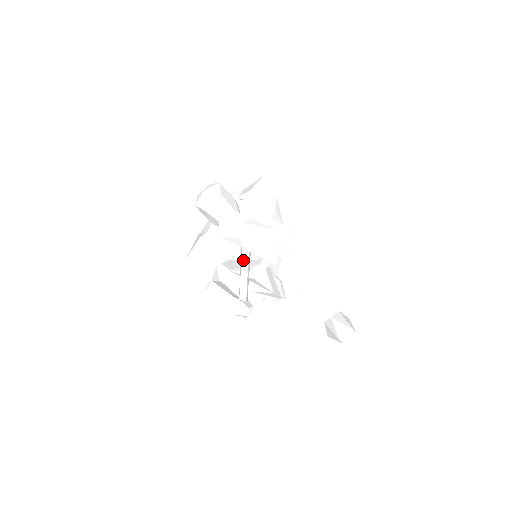
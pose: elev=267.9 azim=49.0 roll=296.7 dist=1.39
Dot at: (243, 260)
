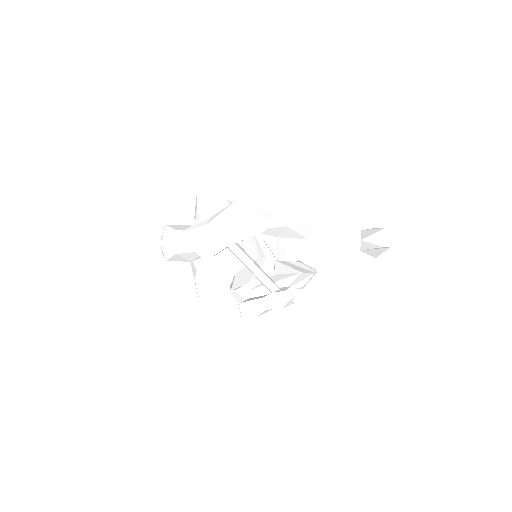
Dot at: (240, 256)
